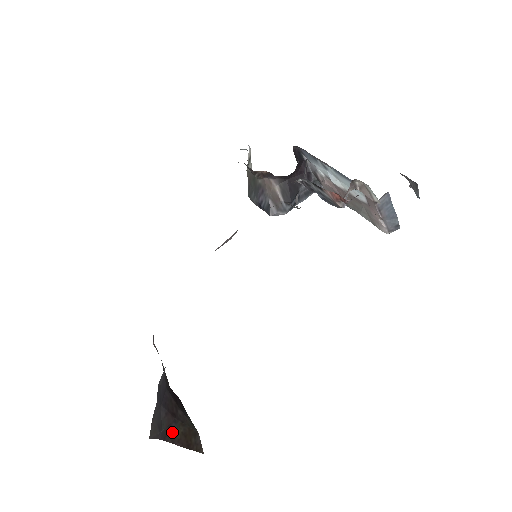
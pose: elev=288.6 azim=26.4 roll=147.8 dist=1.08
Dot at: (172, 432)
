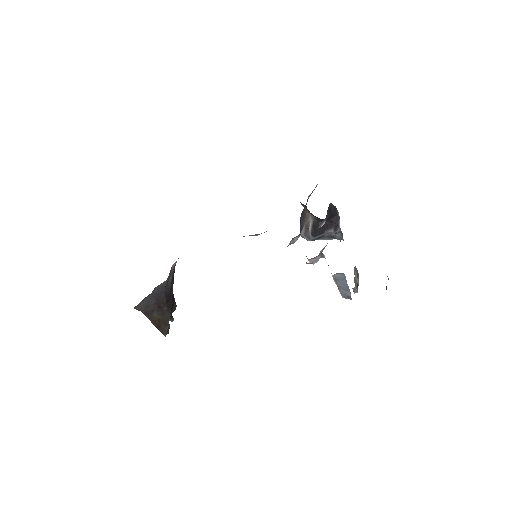
Dot at: (153, 314)
